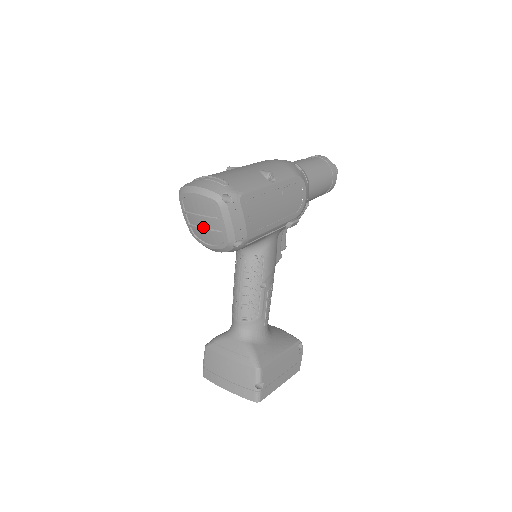
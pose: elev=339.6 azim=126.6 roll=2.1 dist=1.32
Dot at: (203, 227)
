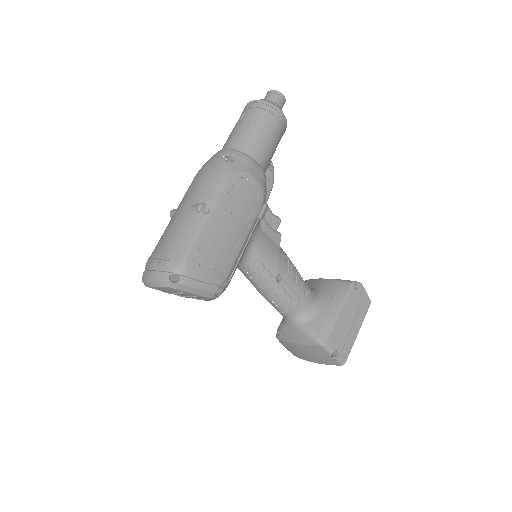
Dot at: (183, 296)
